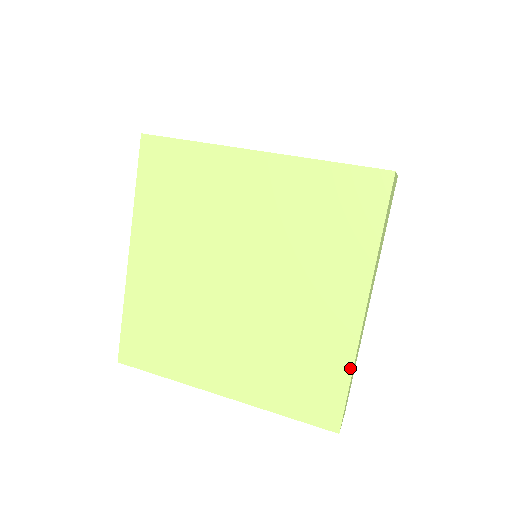
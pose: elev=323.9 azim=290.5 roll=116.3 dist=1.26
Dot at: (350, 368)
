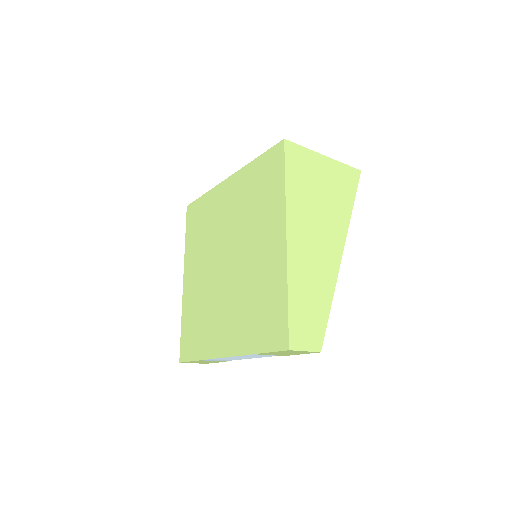
Dot at: (286, 287)
